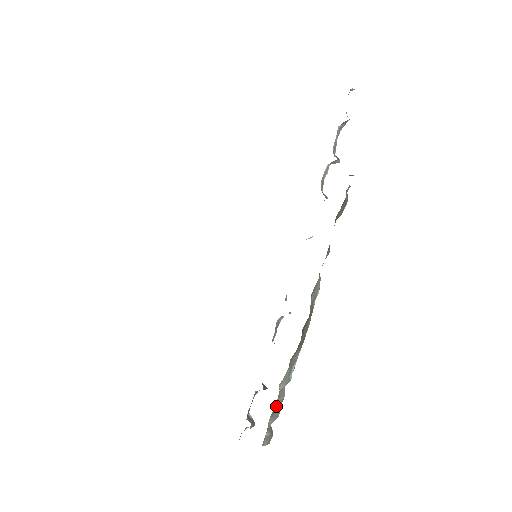
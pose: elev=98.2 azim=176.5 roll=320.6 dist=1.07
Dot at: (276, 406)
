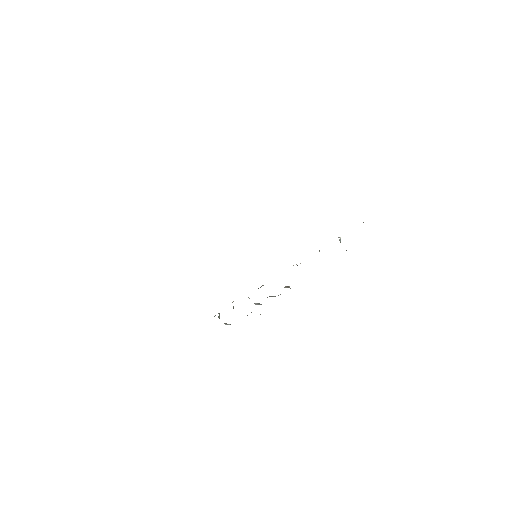
Dot at: occluded
